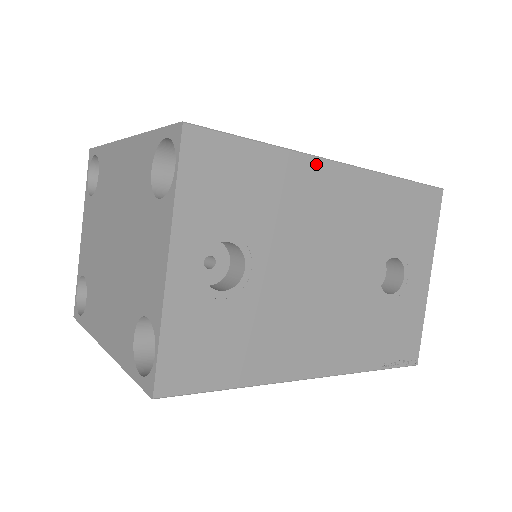
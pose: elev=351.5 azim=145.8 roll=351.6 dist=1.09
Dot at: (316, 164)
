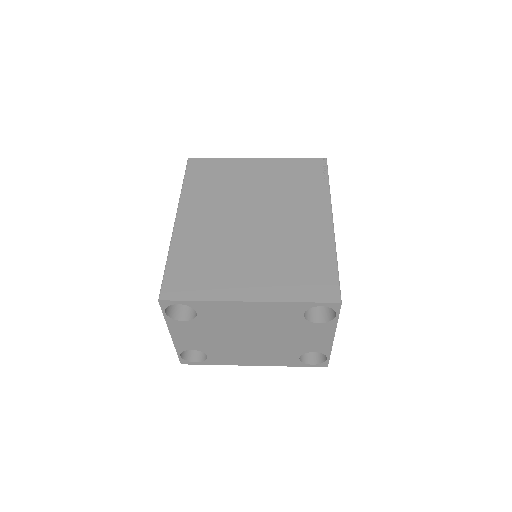
Dot at: occluded
